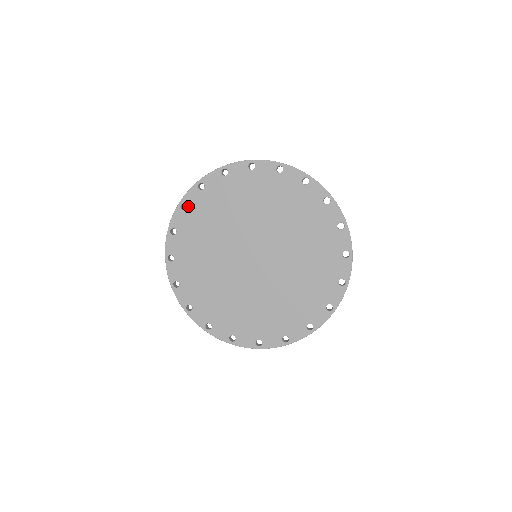
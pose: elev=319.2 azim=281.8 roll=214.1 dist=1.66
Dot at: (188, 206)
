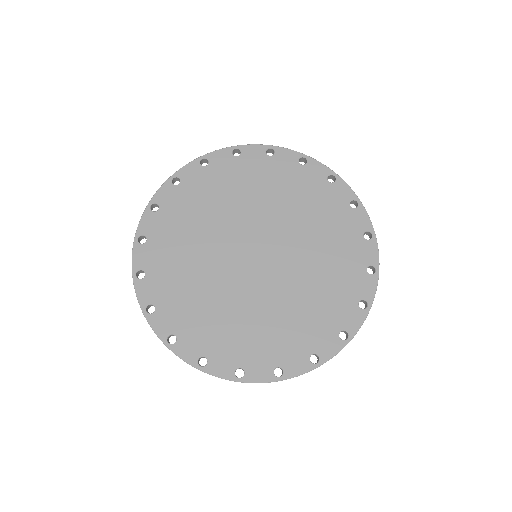
Dot at: (160, 206)
